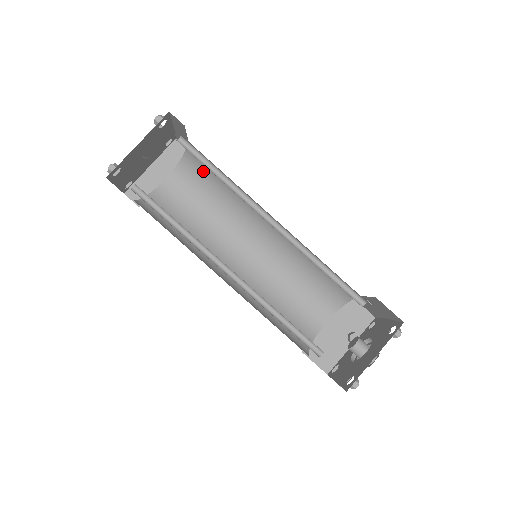
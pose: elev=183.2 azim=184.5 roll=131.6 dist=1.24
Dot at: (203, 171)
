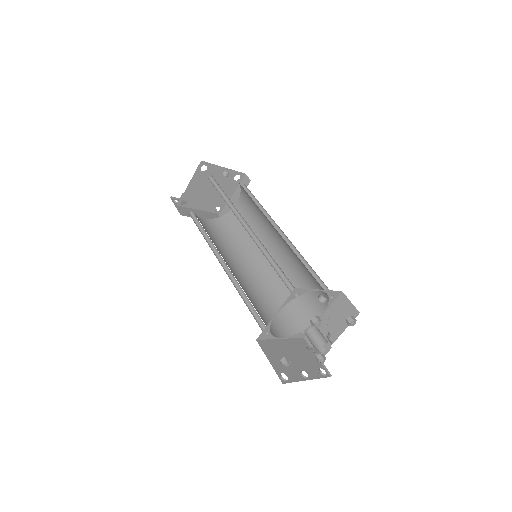
Dot at: (233, 225)
